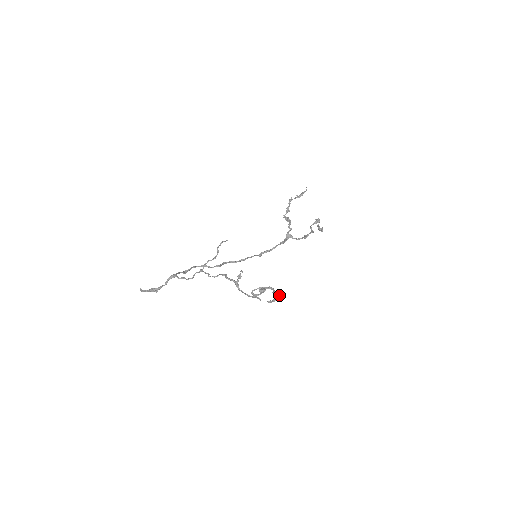
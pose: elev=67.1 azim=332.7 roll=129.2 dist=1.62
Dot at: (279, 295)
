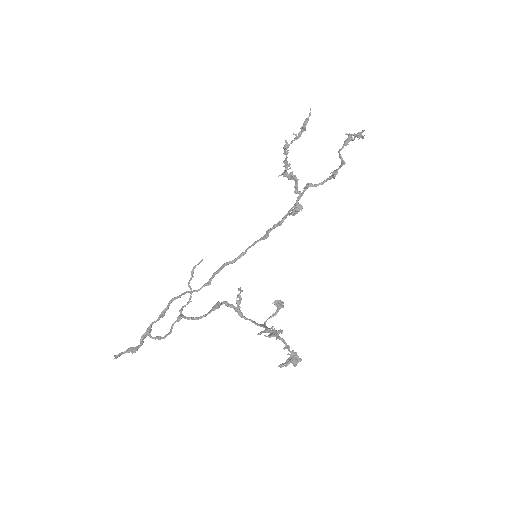
Dot at: (293, 355)
